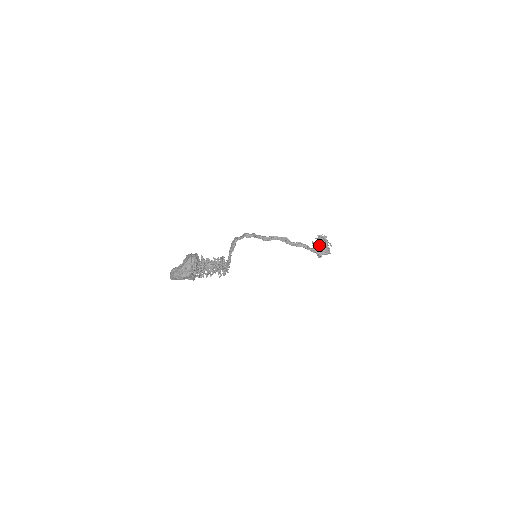
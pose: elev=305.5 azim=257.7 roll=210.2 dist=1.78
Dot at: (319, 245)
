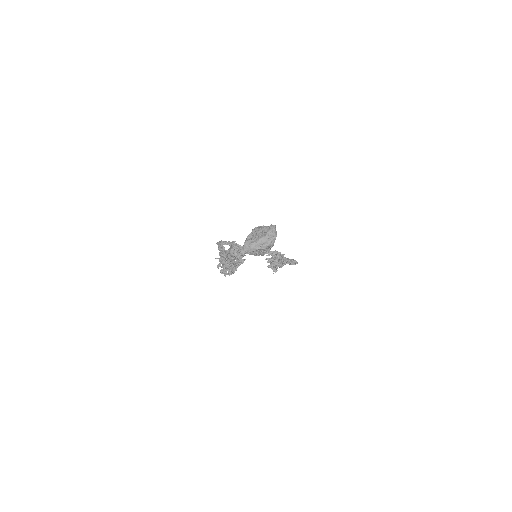
Dot at: (277, 259)
